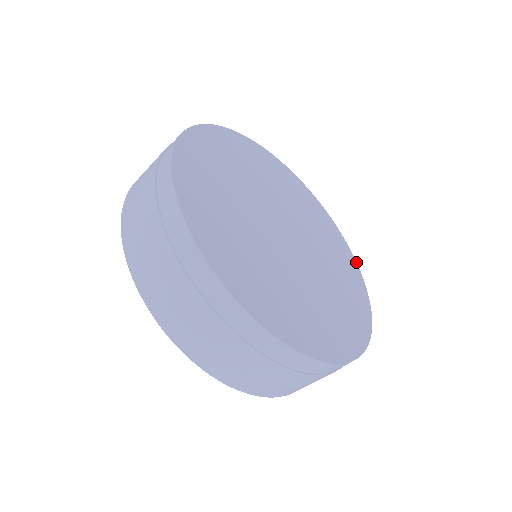
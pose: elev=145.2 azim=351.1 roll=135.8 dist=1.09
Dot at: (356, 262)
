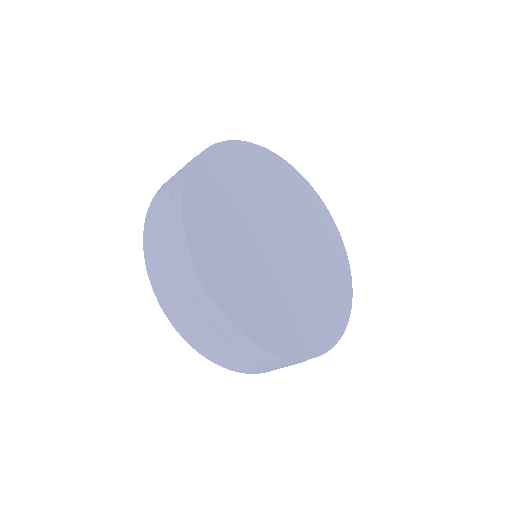
Dot at: (291, 166)
